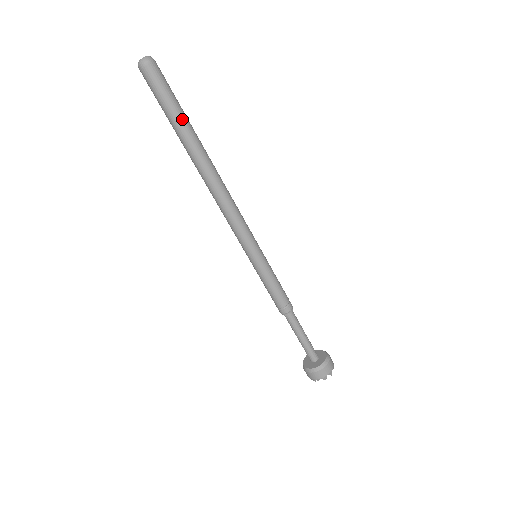
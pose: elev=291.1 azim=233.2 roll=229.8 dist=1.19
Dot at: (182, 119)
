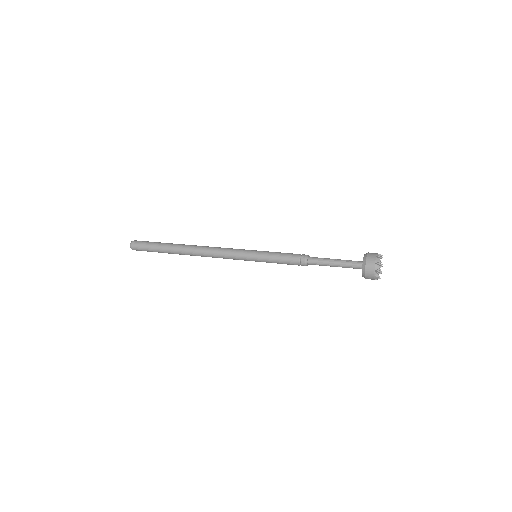
Dot at: (161, 246)
